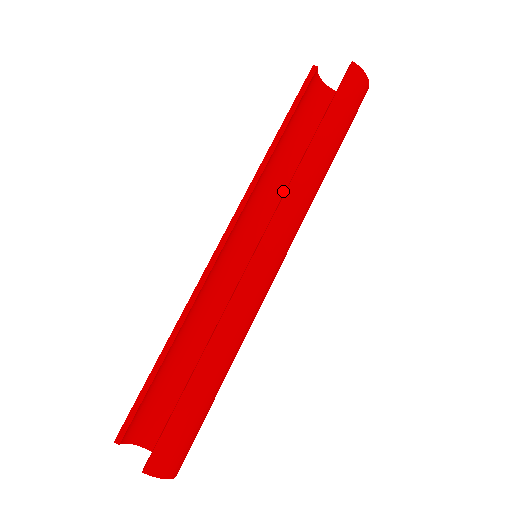
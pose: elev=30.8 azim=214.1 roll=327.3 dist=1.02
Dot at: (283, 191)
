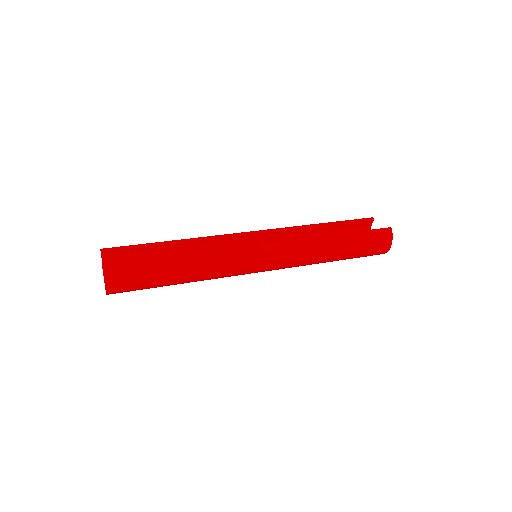
Dot at: occluded
